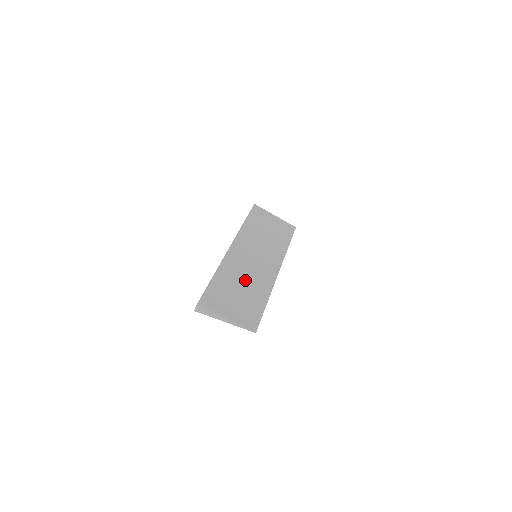
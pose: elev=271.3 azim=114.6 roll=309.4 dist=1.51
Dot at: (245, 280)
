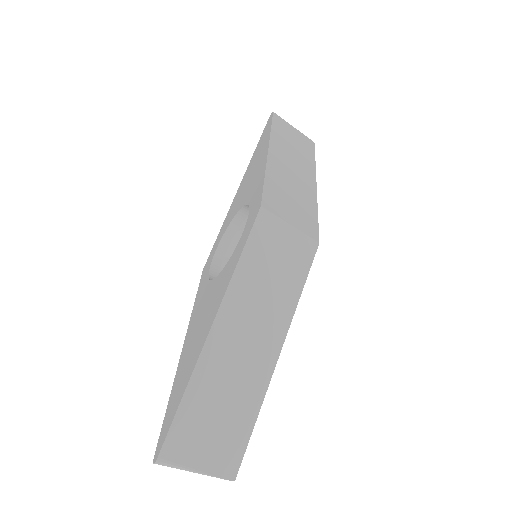
Dot at: (229, 387)
